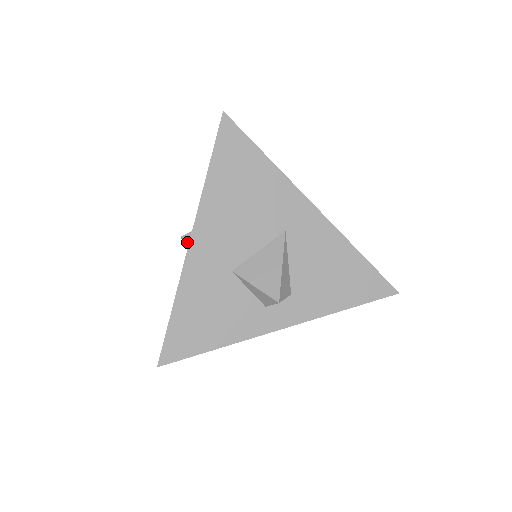
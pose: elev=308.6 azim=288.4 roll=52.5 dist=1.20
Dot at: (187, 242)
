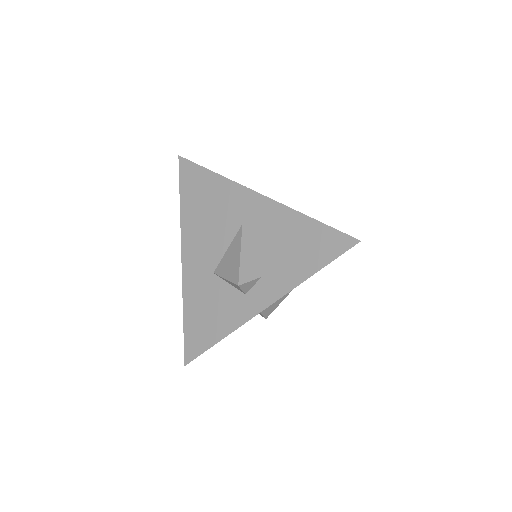
Dot at: occluded
